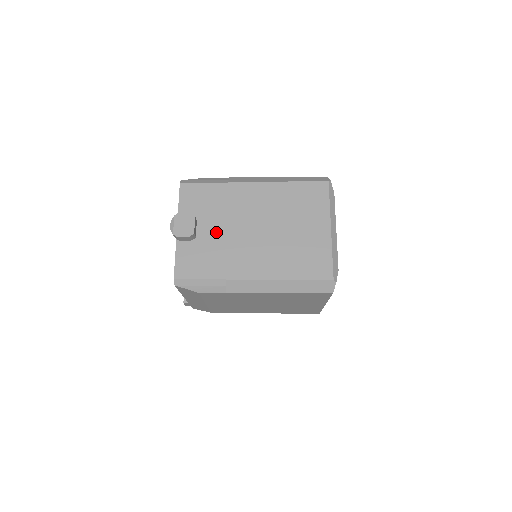
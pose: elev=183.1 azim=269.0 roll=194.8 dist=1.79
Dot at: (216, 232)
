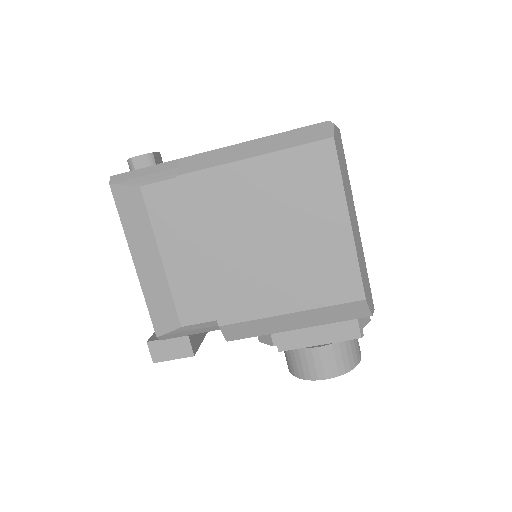
Dot at: occluded
